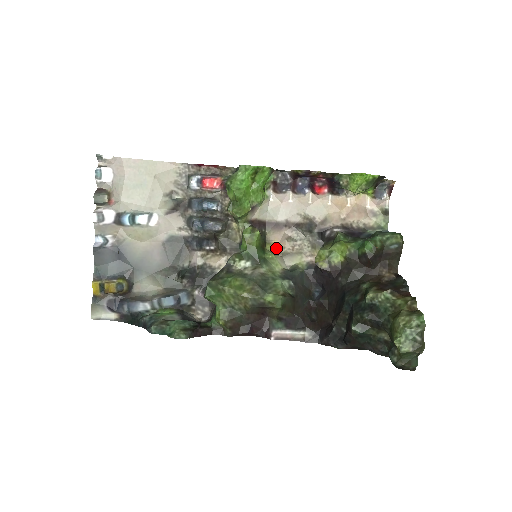
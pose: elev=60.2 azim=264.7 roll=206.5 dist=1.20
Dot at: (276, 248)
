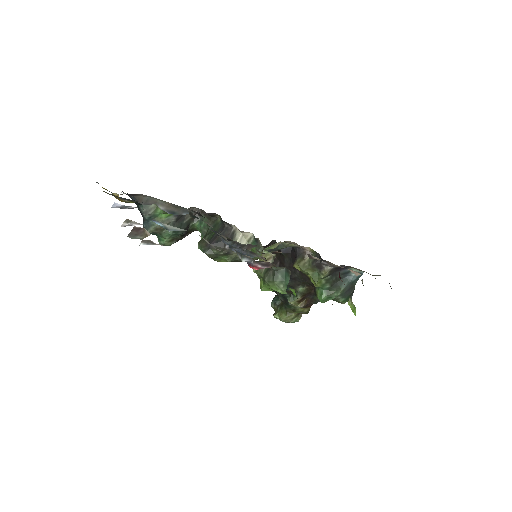
Dot at: occluded
